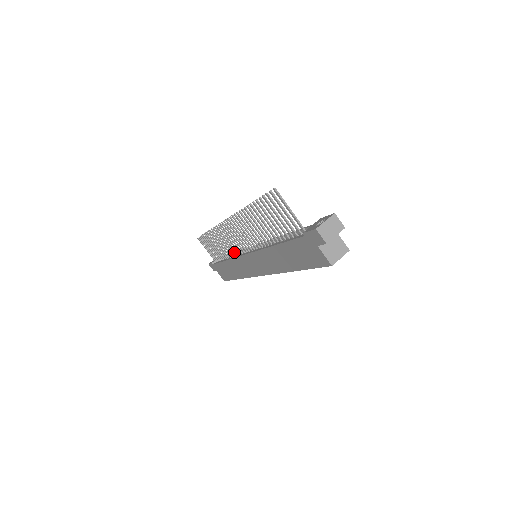
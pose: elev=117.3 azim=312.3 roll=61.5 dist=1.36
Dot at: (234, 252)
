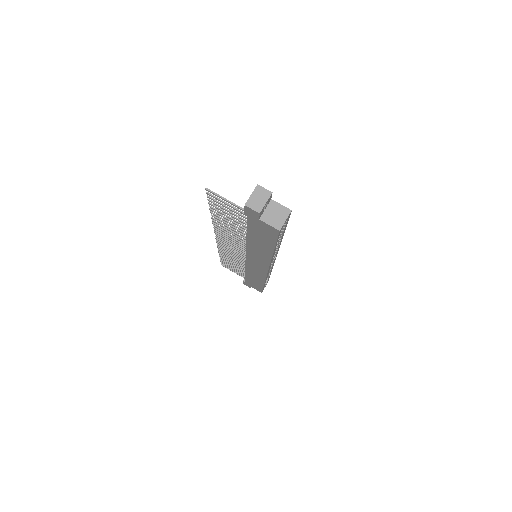
Dot at: (243, 262)
